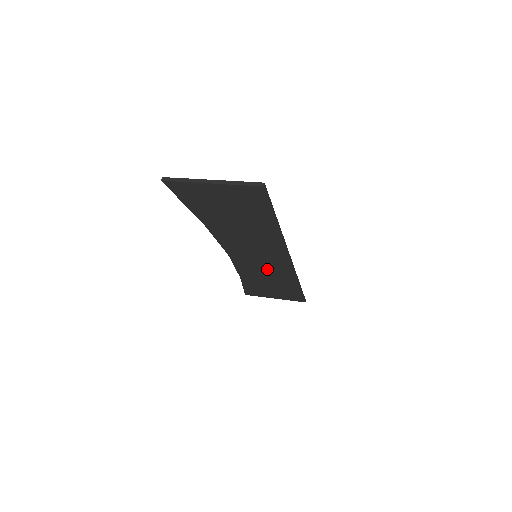
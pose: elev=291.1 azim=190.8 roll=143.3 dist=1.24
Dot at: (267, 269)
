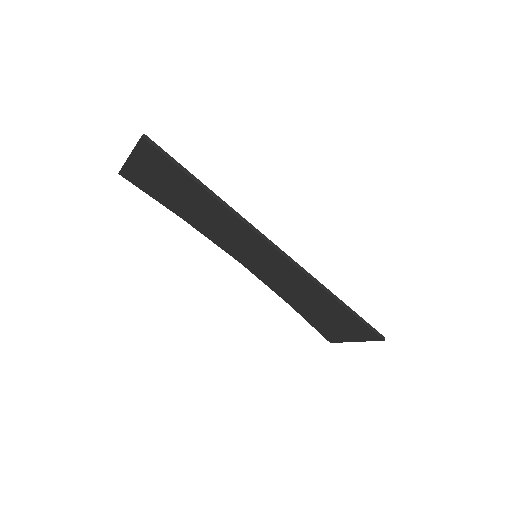
Dot at: (284, 277)
